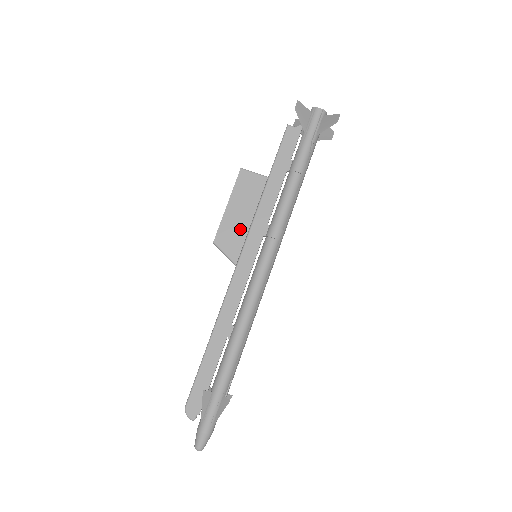
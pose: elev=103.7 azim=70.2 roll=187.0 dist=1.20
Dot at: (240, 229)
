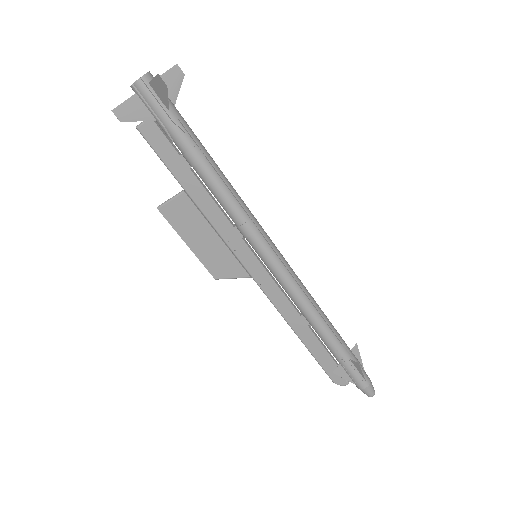
Dot at: (219, 252)
